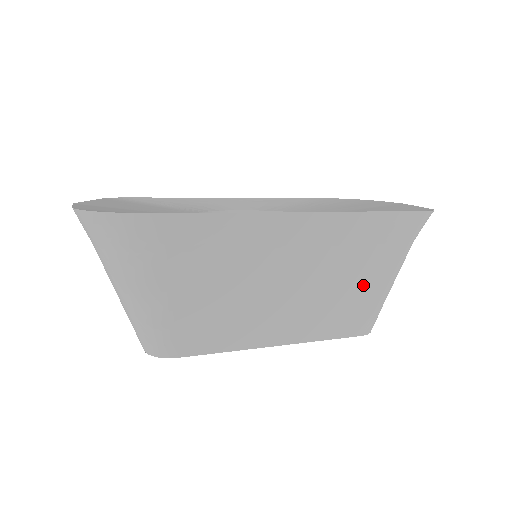
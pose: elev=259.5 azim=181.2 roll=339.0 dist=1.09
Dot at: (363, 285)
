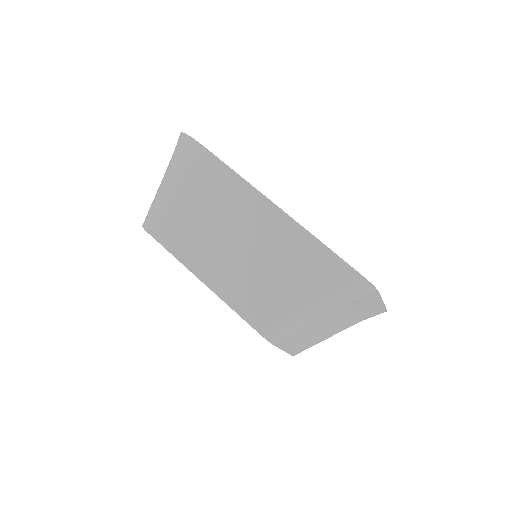
Dot at: (285, 294)
